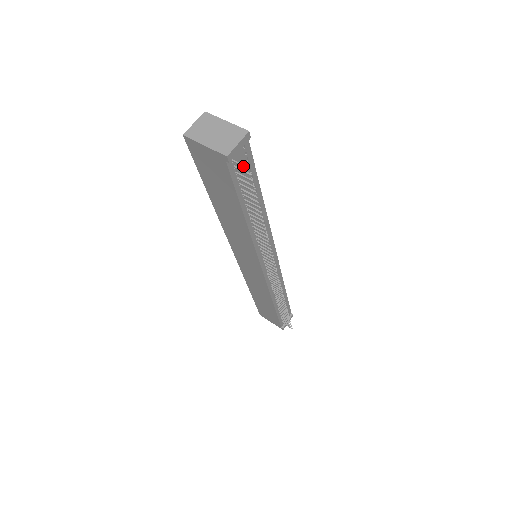
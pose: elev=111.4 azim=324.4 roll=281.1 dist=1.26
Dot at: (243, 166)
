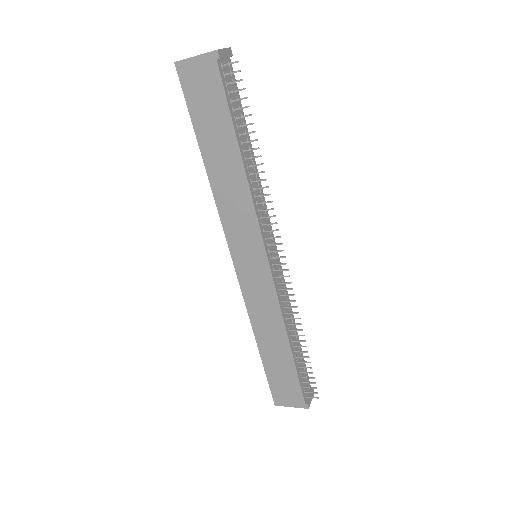
Dot at: (232, 62)
